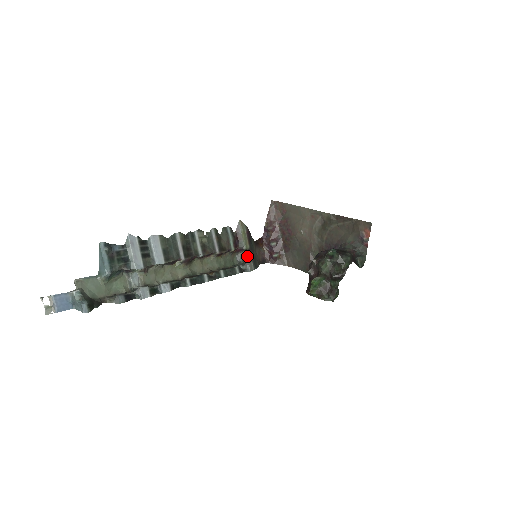
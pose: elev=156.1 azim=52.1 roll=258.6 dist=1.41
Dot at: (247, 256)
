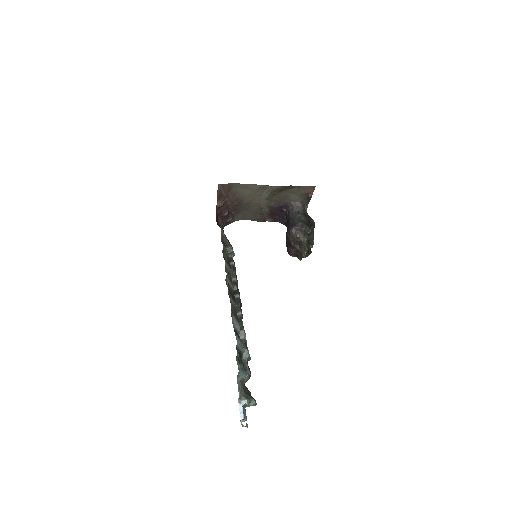
Dot at: occluded
